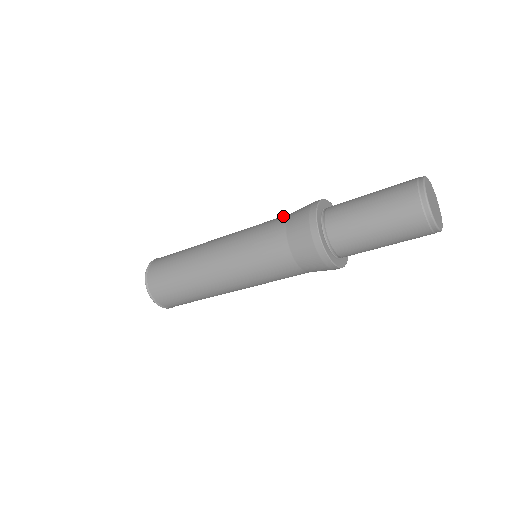
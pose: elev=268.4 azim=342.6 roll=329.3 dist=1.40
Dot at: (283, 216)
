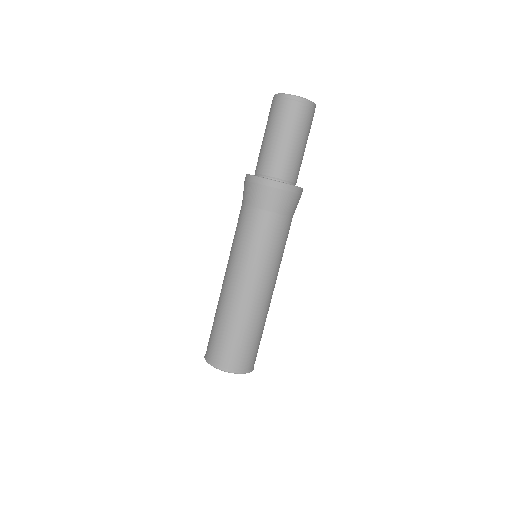
Dot at: (240, 211)
